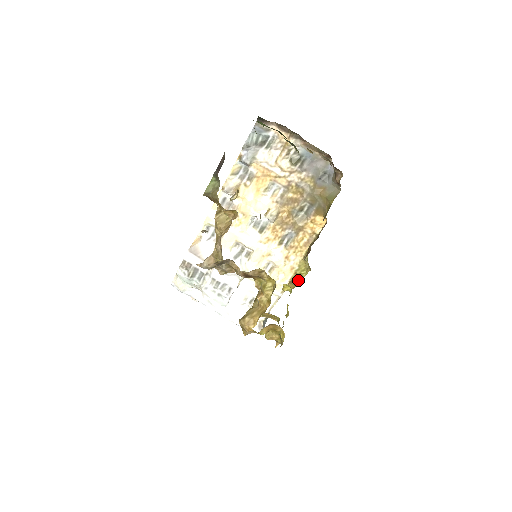
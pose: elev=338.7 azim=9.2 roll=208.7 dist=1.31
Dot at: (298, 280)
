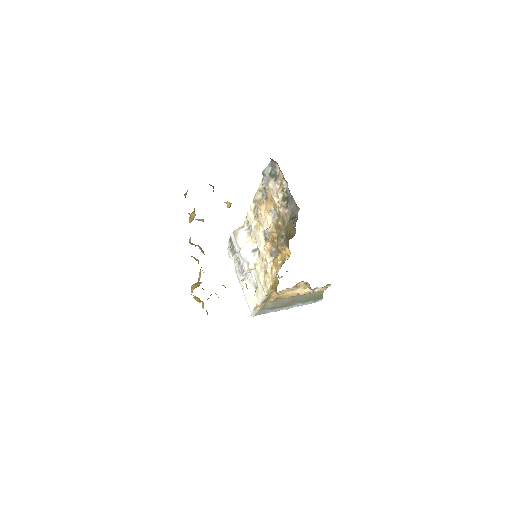
Dot at: (276, 289)
